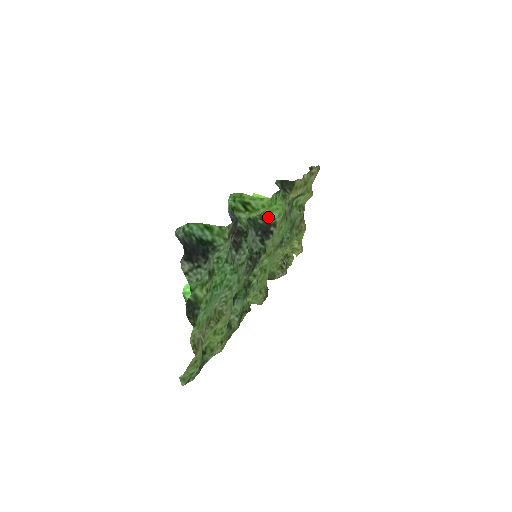
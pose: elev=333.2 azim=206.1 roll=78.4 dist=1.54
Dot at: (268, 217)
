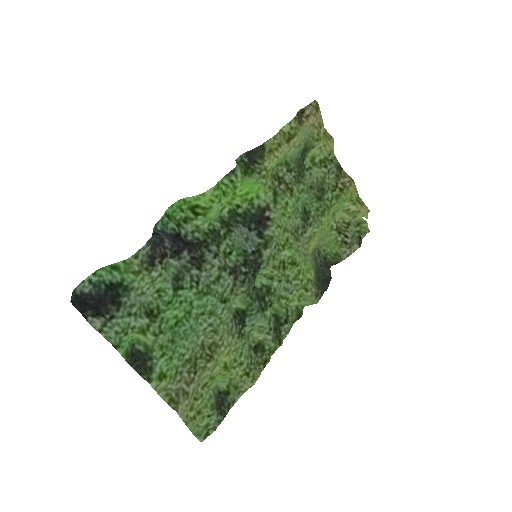
Dot at: (259, 202)
